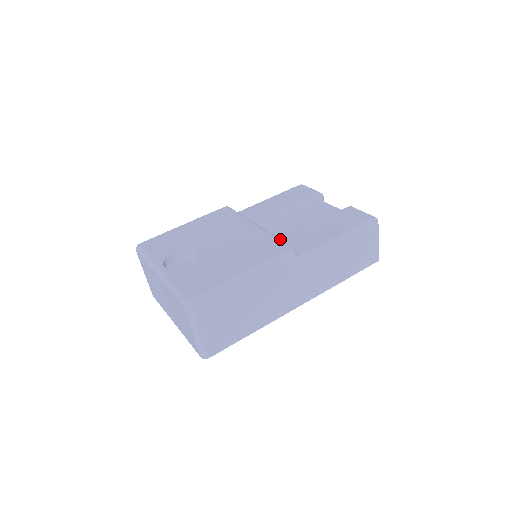
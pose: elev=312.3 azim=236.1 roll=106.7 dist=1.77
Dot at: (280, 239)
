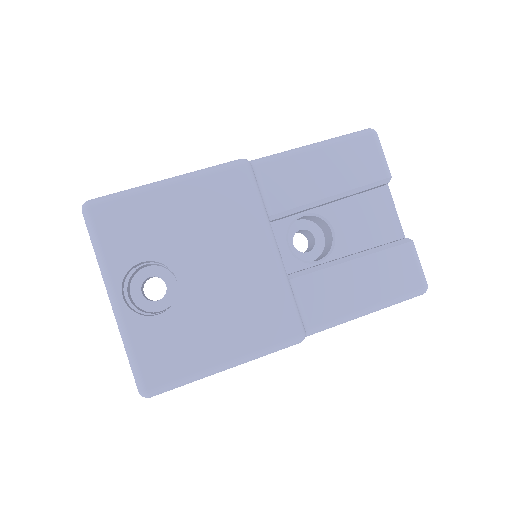
Dot at: (296, 278)
